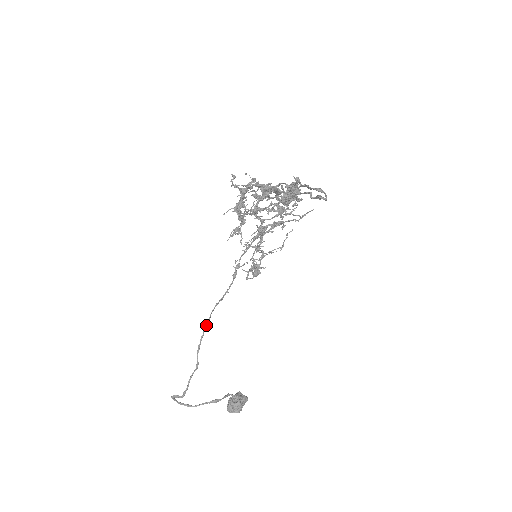
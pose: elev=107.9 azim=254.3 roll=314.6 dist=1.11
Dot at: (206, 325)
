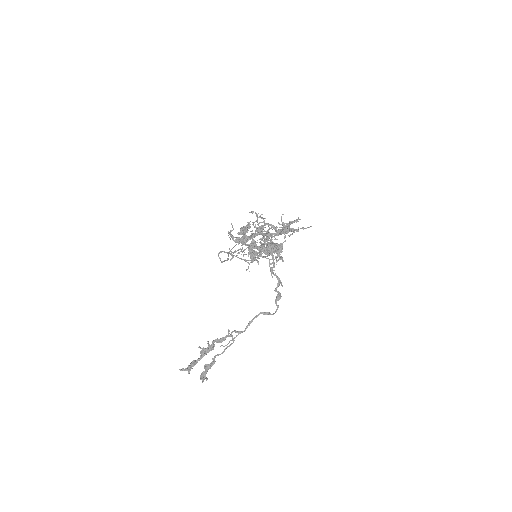
Dot at: occluded
